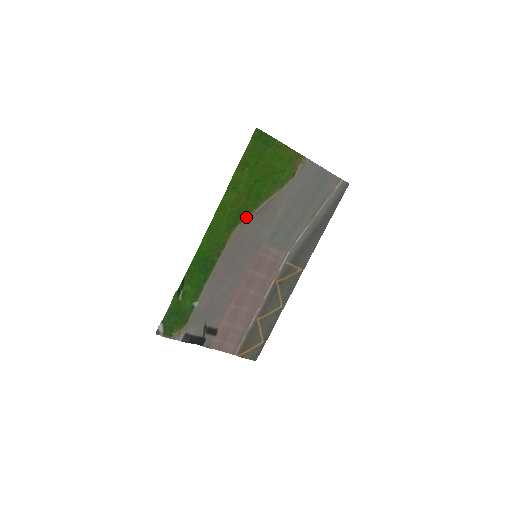
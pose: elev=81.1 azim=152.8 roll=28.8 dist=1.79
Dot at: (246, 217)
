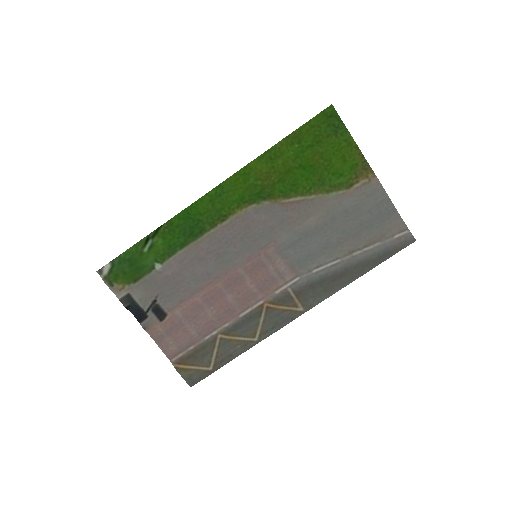
Dot at: (267, 201)
